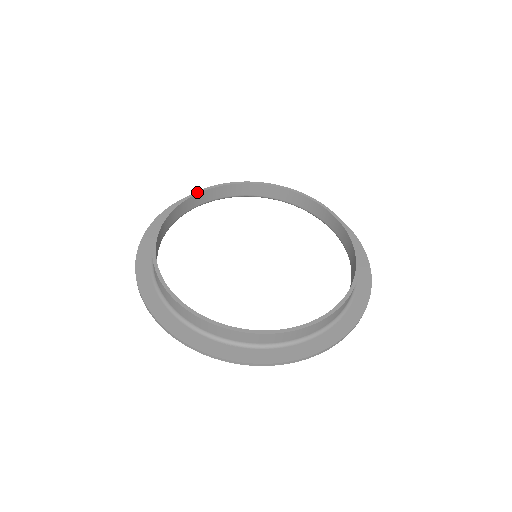
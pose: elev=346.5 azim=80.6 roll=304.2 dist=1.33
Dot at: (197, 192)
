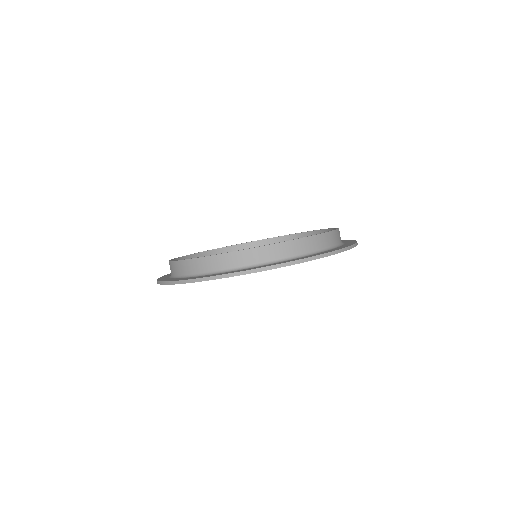
Dot at: (229, 246)
